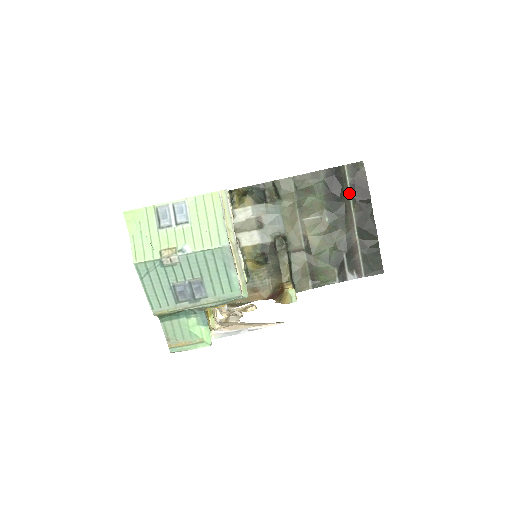
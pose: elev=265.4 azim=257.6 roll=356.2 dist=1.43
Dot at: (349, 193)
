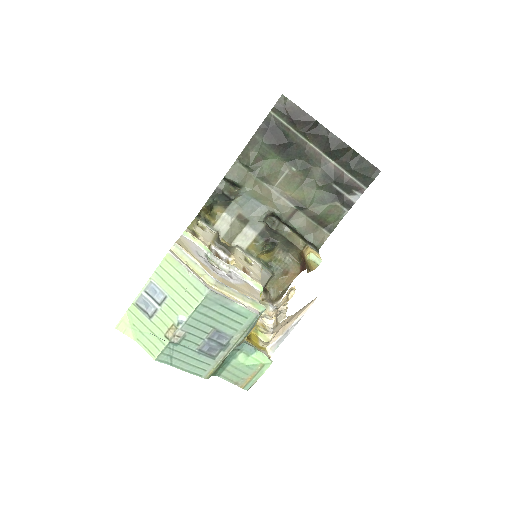
Dot at: (294, 131)
